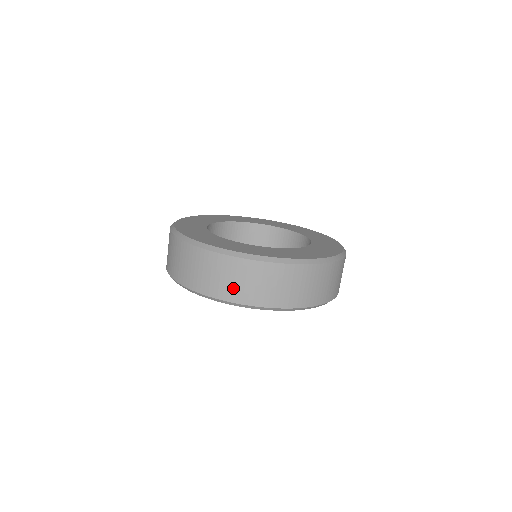
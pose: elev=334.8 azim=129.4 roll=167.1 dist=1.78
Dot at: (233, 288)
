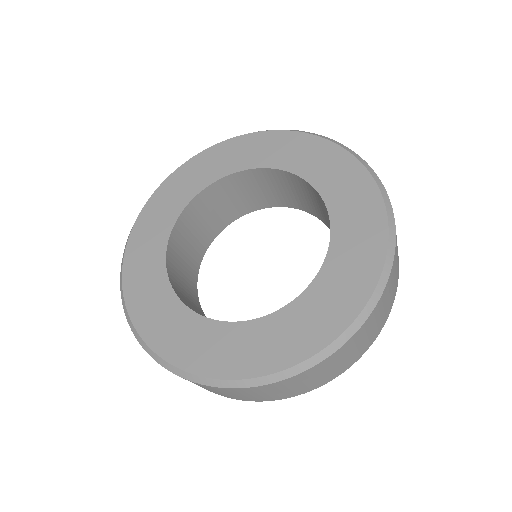
Dot at: (247, 398)
